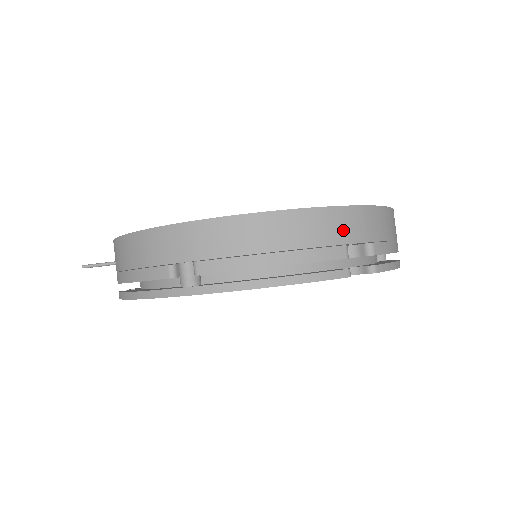
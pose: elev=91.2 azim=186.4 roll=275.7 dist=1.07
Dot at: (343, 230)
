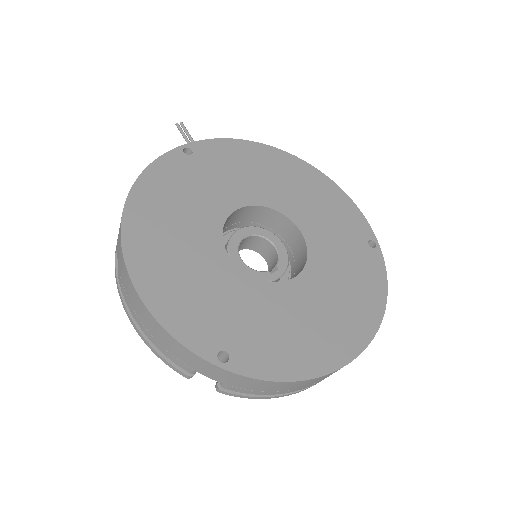
Dot at: (195, 365)
